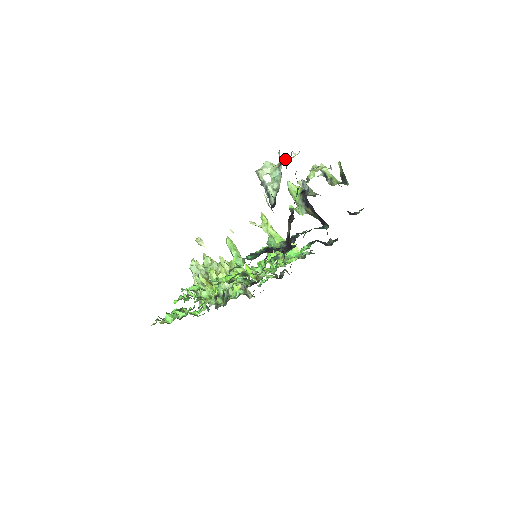
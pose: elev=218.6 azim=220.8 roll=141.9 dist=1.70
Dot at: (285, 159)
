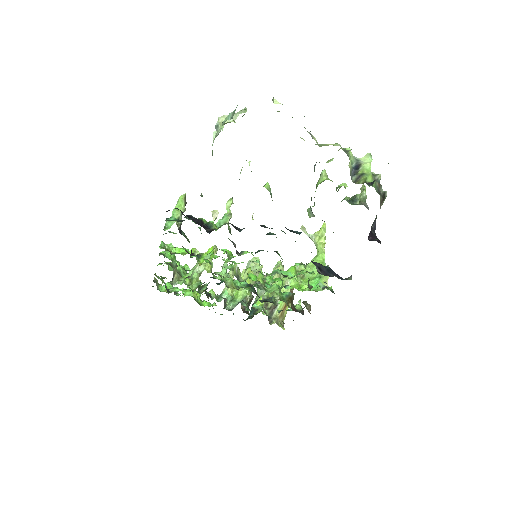
Dot at: occluded
